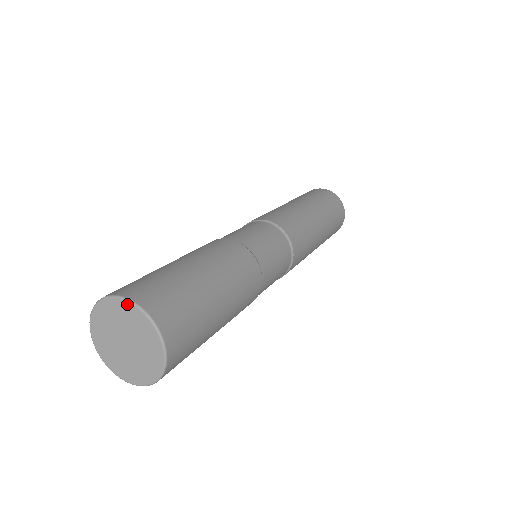
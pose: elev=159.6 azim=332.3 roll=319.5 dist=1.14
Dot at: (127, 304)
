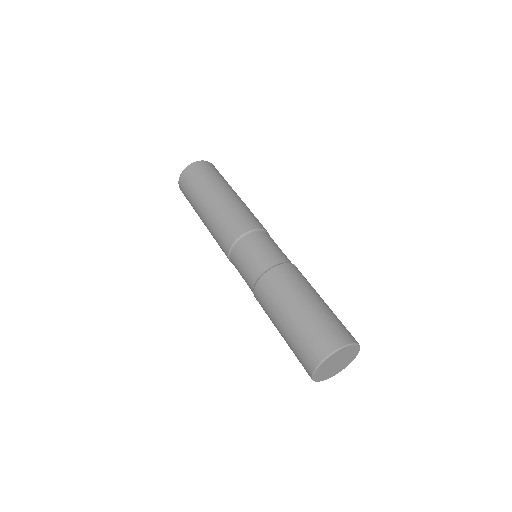
Dot at: (328, 359)
